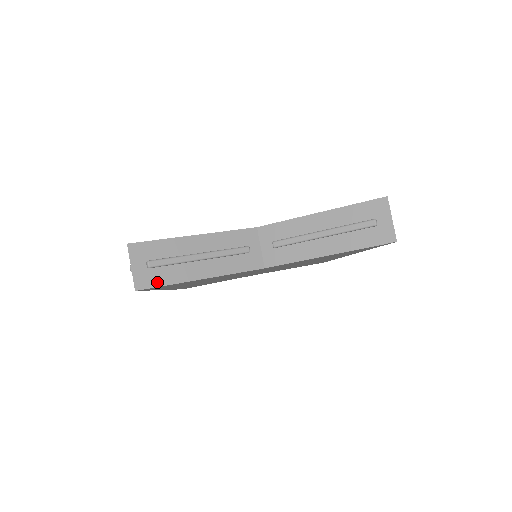
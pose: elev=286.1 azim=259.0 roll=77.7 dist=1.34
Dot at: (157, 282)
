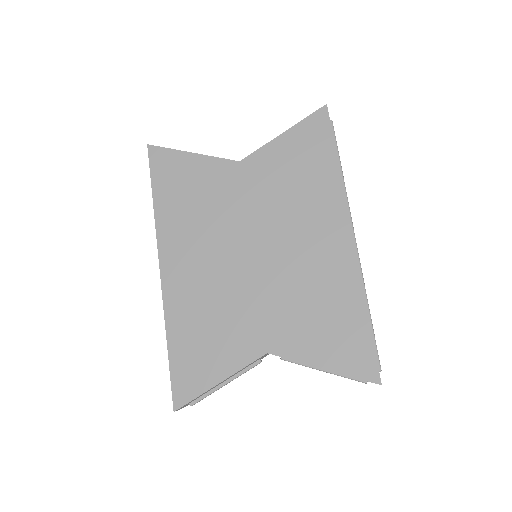
Dot at: occluded
